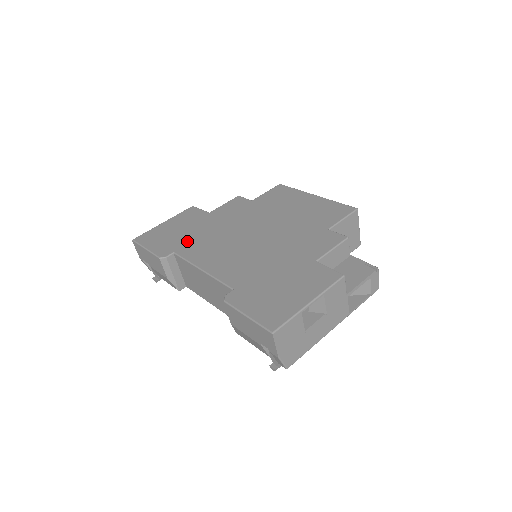
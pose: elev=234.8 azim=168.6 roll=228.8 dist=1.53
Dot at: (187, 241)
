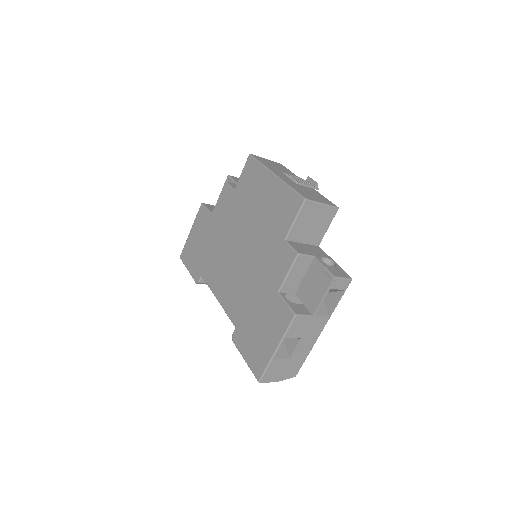
Dot at: (205, 260)
